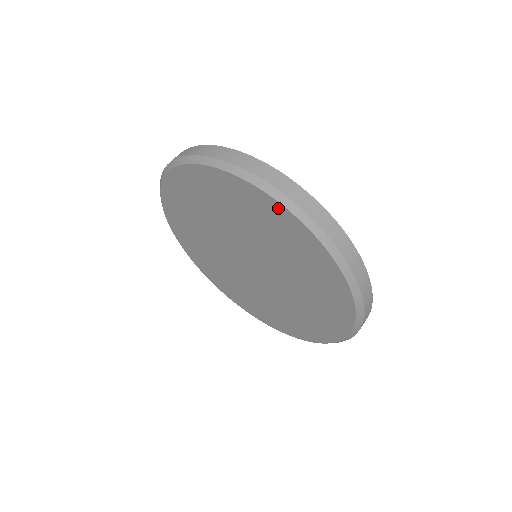
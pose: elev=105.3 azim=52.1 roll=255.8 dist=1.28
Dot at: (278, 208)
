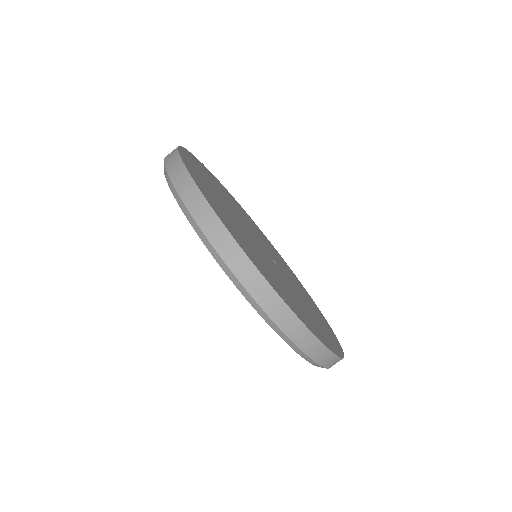
Dot at: occluded
